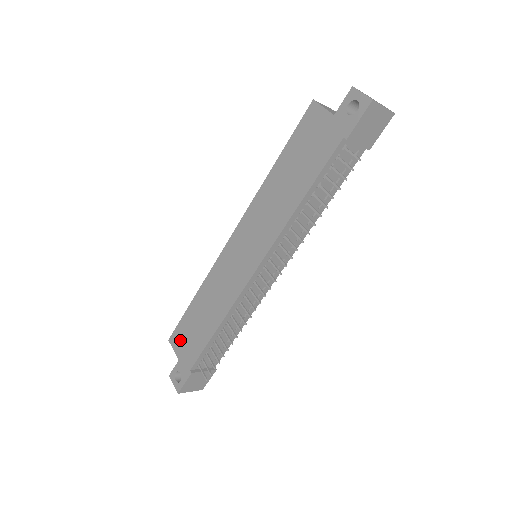
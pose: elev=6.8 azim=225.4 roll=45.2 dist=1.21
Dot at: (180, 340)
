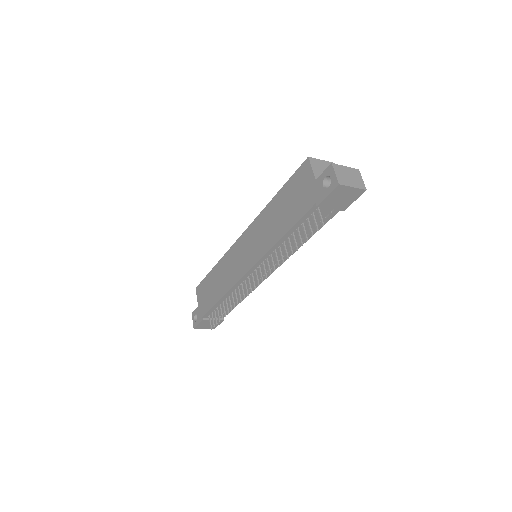
Dot at: (201, 293)
